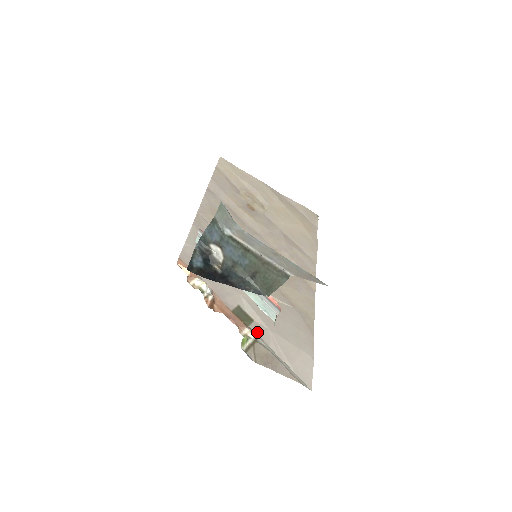
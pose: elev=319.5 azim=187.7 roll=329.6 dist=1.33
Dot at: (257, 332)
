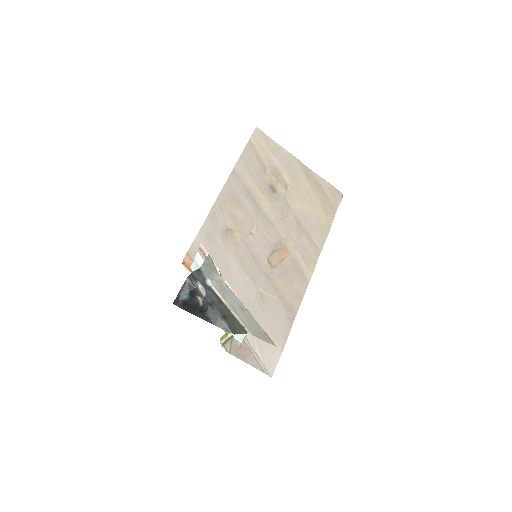
Dot at: occluded
